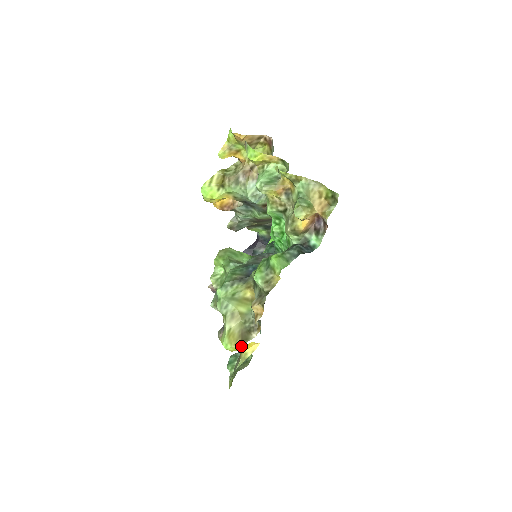
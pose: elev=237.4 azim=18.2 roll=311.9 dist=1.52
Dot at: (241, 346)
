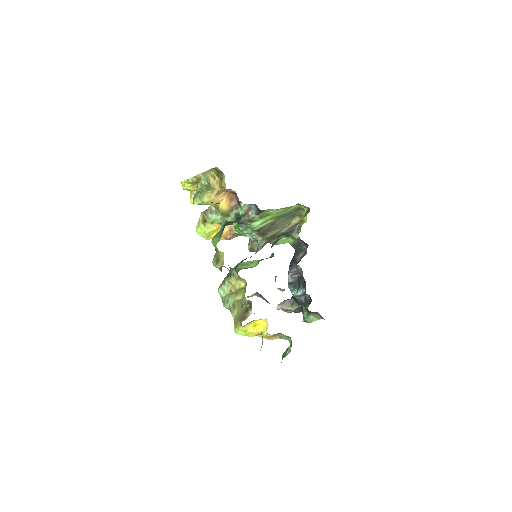
Dot at: (241, 325)
